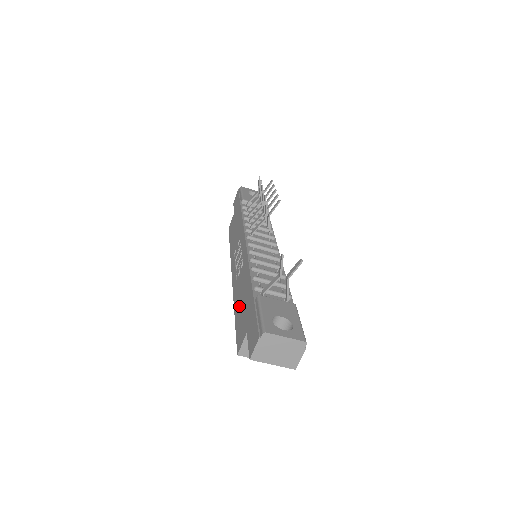
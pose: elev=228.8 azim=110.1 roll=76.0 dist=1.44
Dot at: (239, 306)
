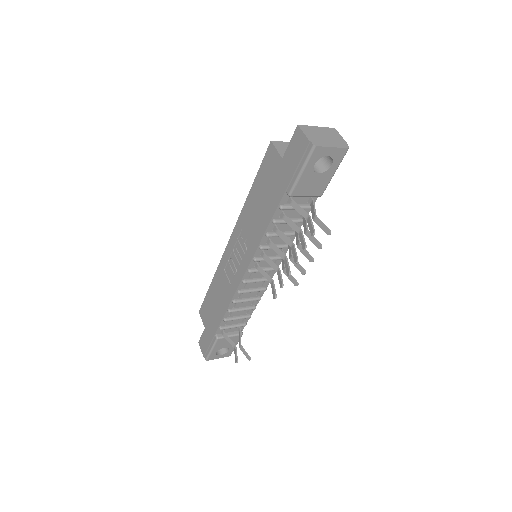
Dot at: (213, 296)
